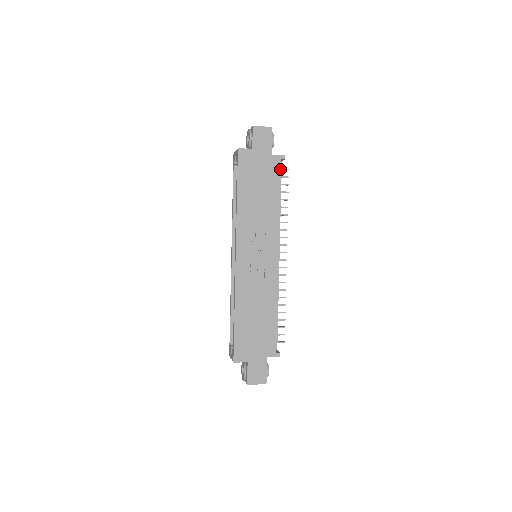
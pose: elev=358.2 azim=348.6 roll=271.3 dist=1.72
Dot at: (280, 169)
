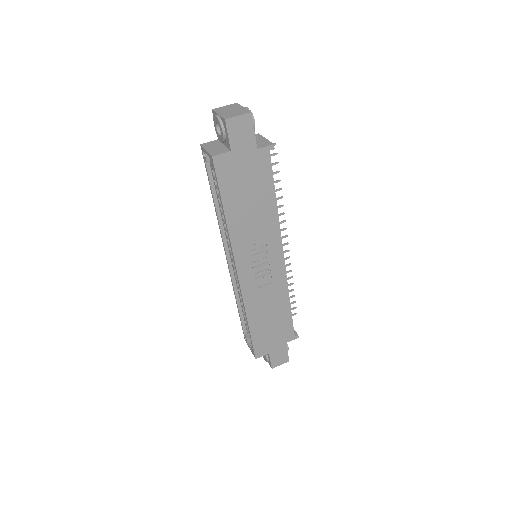
Dot at: (271, 163)
